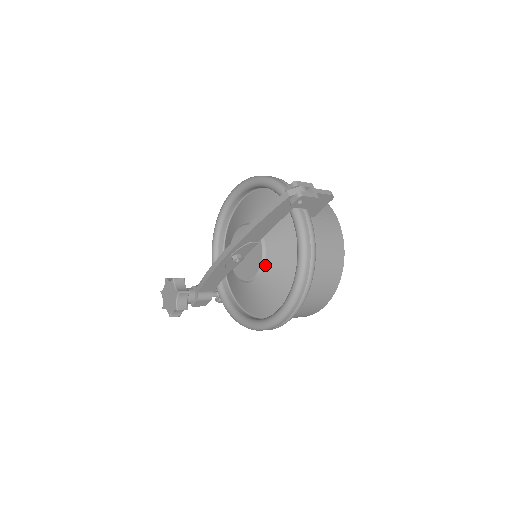
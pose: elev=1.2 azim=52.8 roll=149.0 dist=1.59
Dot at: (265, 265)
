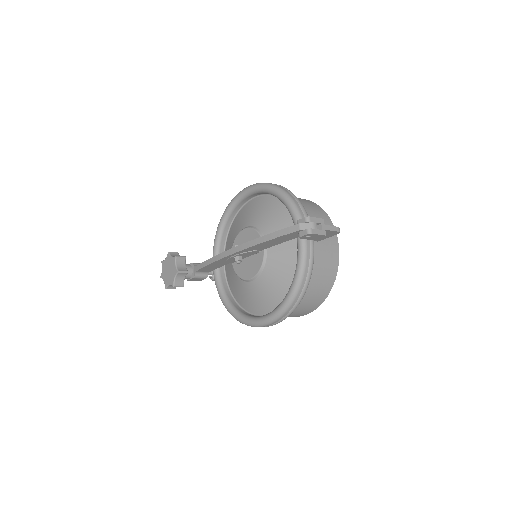
Dot at: (262, 273)
